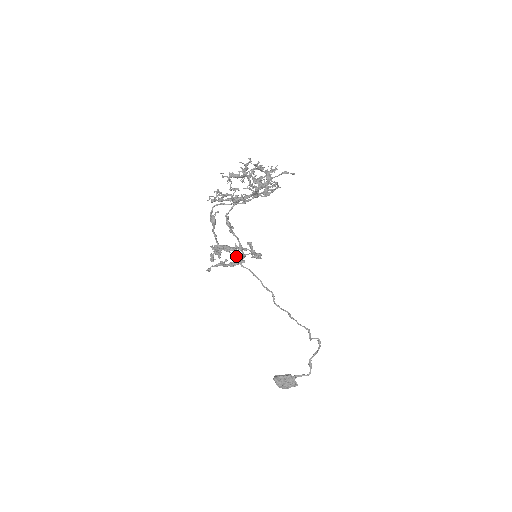
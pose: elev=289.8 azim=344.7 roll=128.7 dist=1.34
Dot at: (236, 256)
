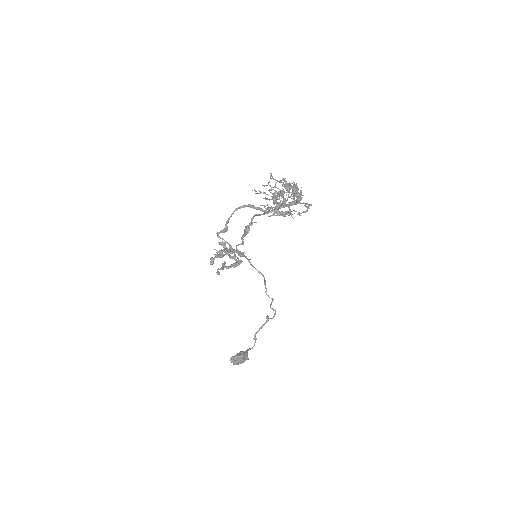
Dot at: occluded
